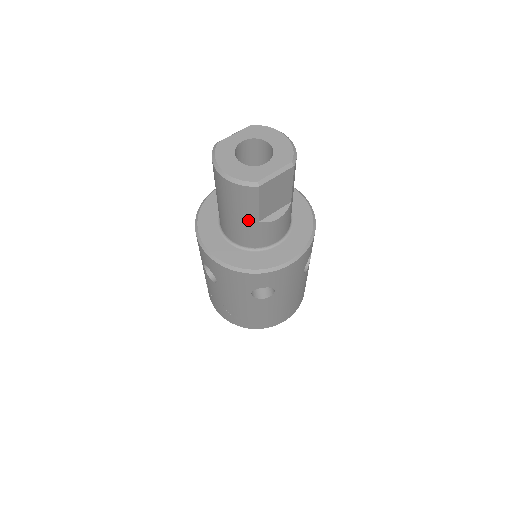
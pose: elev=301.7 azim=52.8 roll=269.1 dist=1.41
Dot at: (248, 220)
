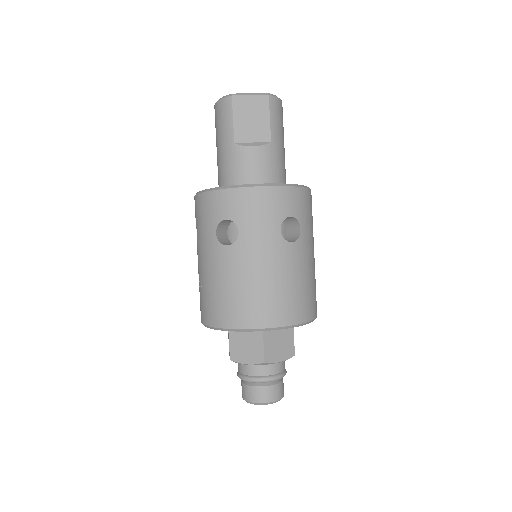
Dot at: (226, 143)
